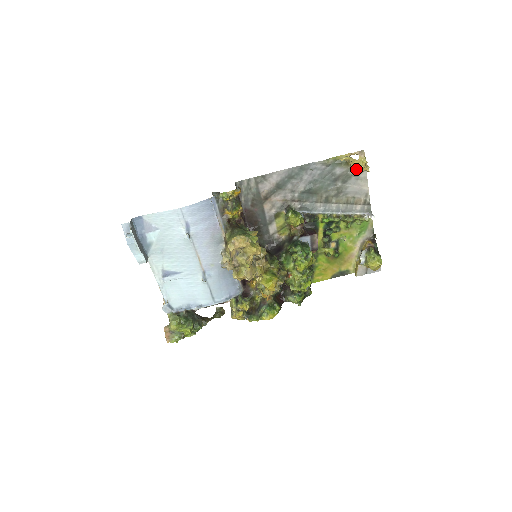
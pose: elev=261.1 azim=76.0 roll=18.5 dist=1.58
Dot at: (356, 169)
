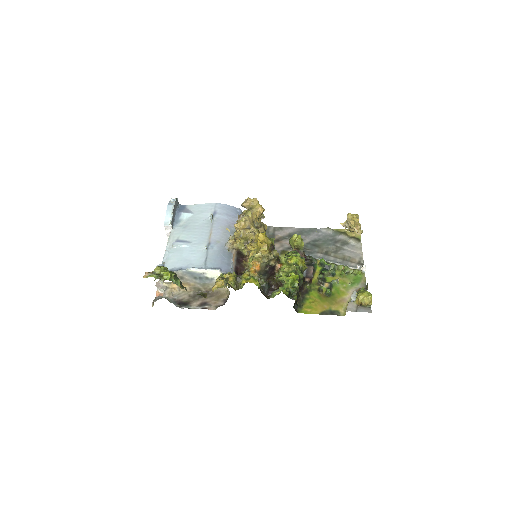
Dot at: (351, 219)
